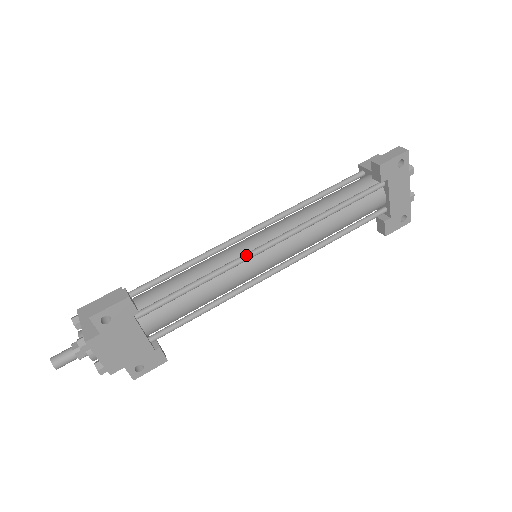
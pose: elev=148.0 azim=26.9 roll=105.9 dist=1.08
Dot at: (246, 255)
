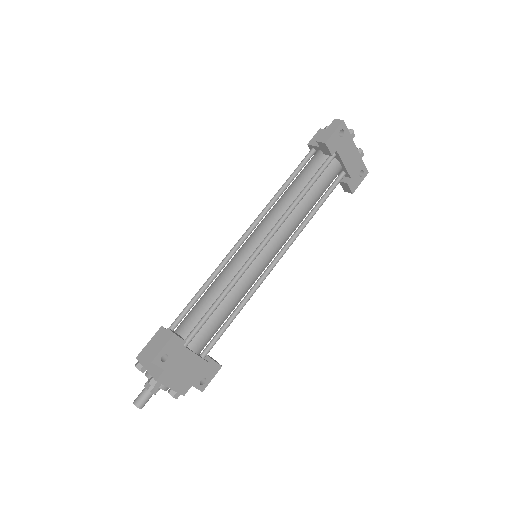
Dot at: (249, 261)
